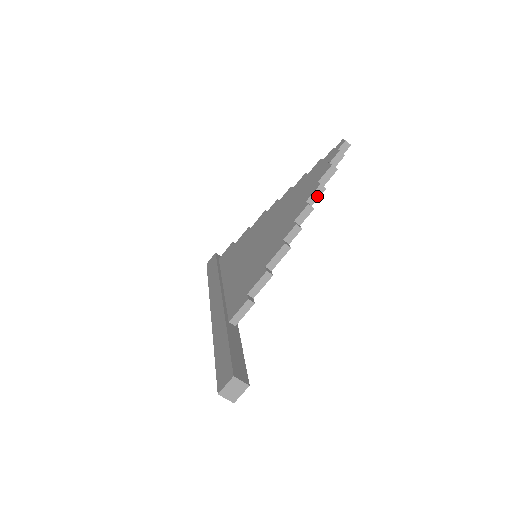
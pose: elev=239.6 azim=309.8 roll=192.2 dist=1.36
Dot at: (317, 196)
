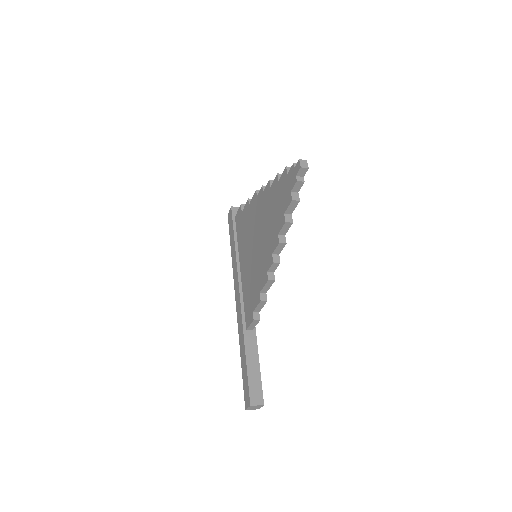
Dot at: (287, 229)
